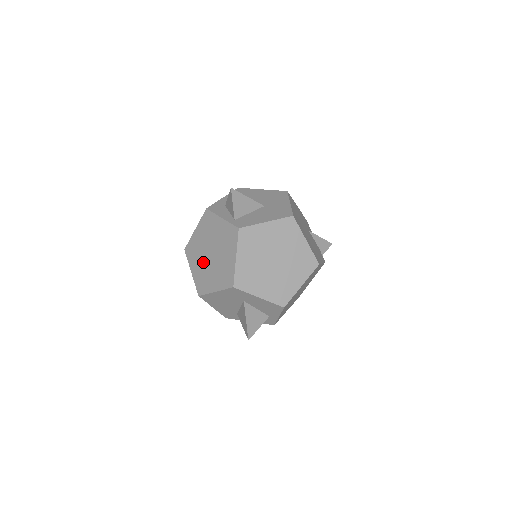
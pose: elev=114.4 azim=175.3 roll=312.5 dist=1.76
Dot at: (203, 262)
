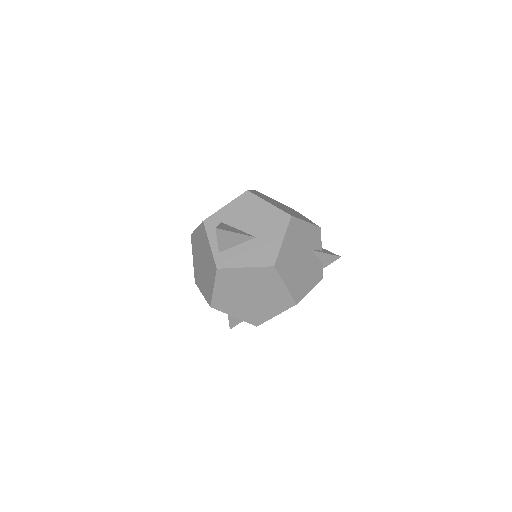
Dot at: (198, 262)
